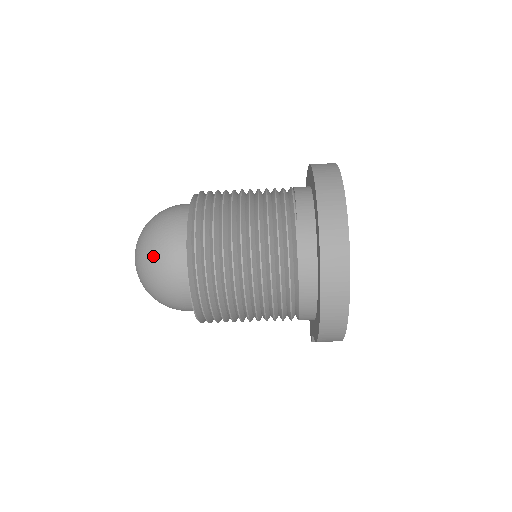
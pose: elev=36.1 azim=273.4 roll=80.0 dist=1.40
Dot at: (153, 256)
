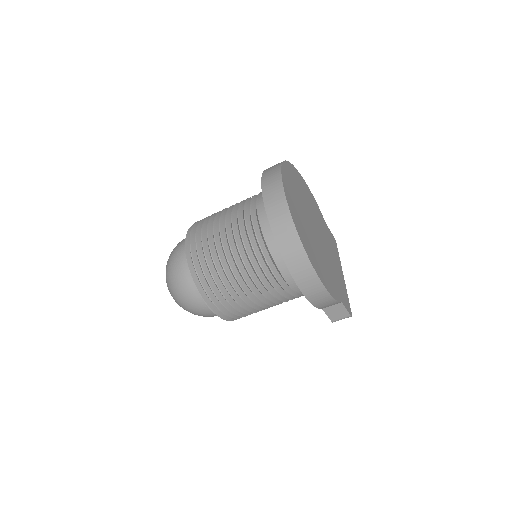
Dot at: (171, 271)
